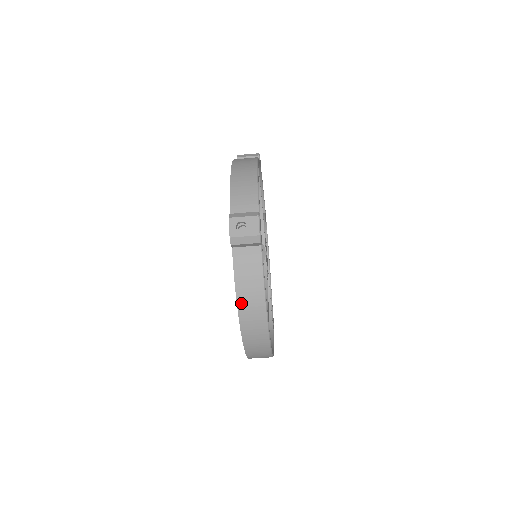
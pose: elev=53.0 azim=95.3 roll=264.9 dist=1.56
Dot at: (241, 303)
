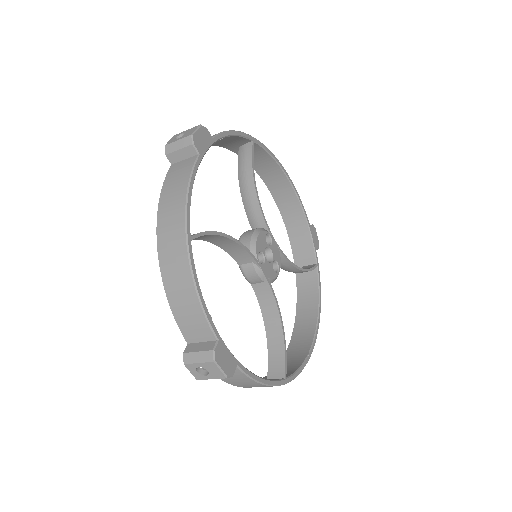
Dot at: (248, 387)
